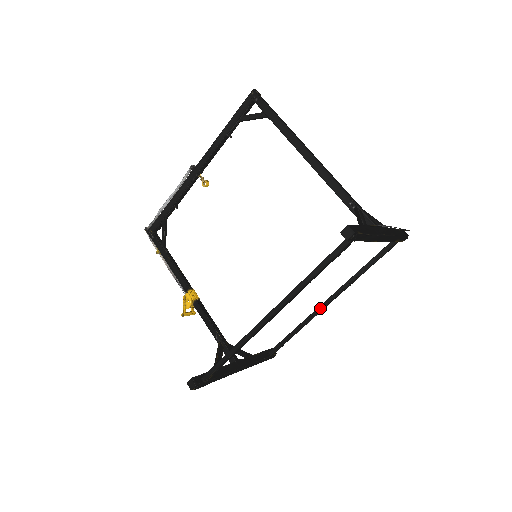
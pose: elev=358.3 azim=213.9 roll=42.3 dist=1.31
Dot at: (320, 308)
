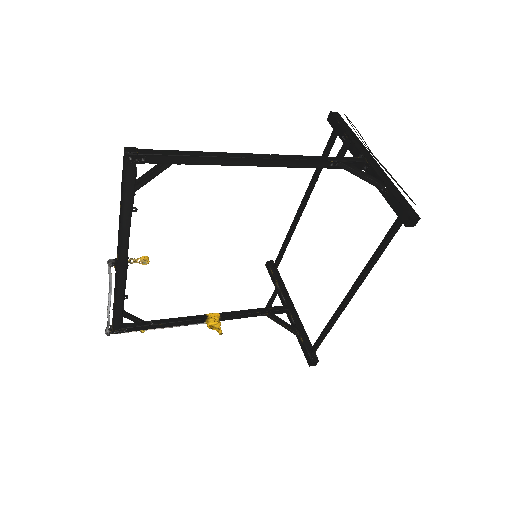
Dot at: (299, 217)
